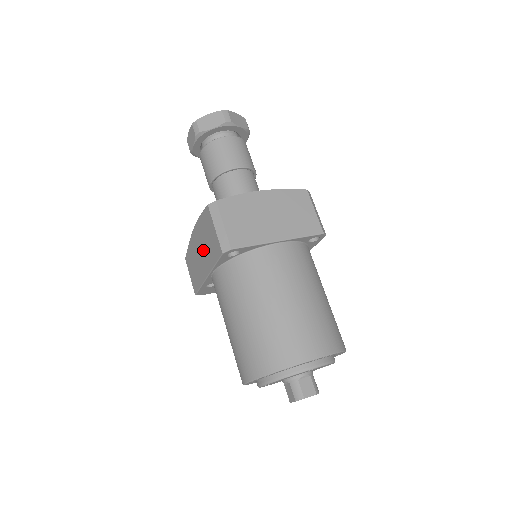
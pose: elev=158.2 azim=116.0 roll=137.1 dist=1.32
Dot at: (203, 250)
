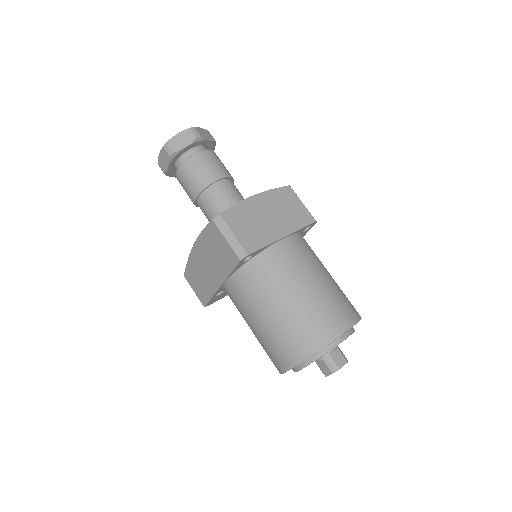
Dot at: (211, 263)
